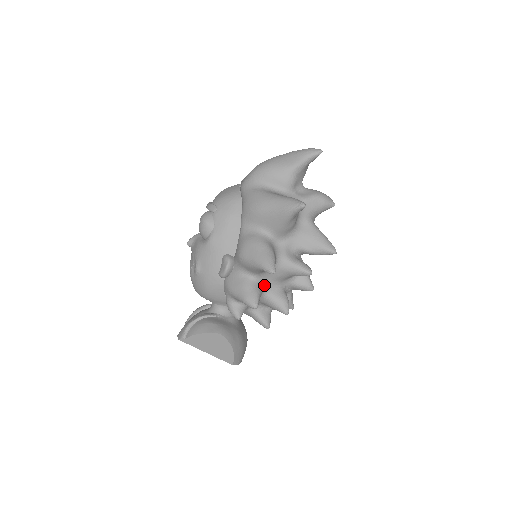
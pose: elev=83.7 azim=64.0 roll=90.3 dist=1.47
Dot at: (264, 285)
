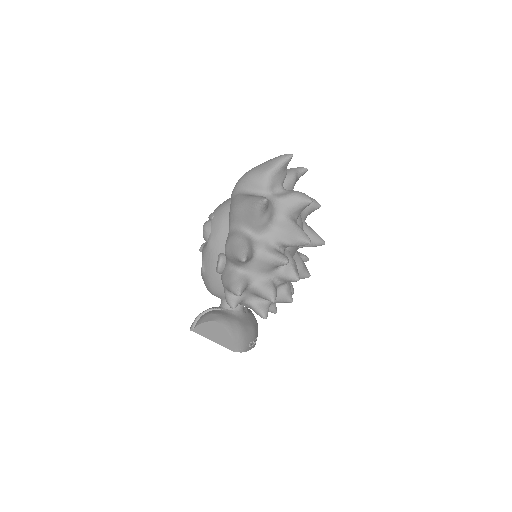
Dot at: (250, 276)
